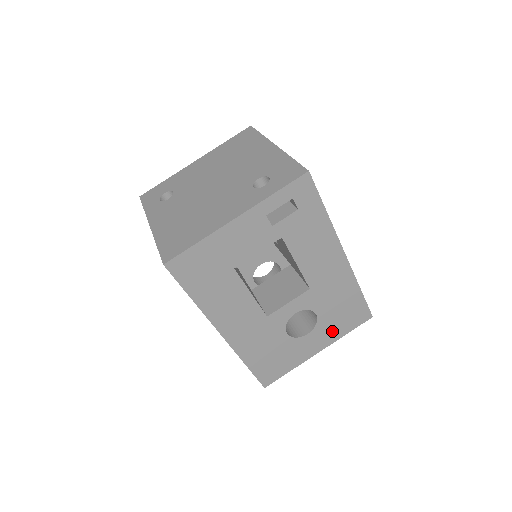
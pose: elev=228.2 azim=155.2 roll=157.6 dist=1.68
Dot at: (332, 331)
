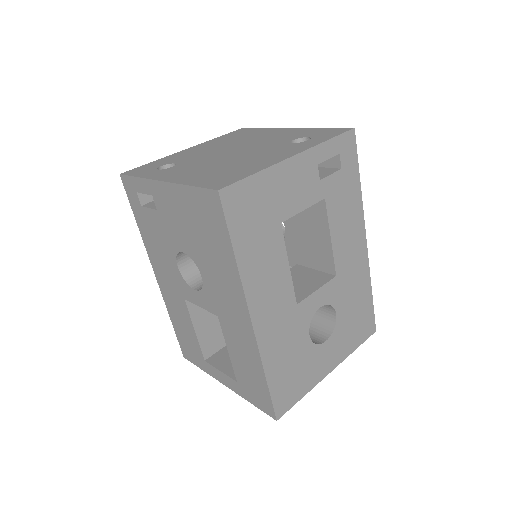
Dot at: (345, 342)
